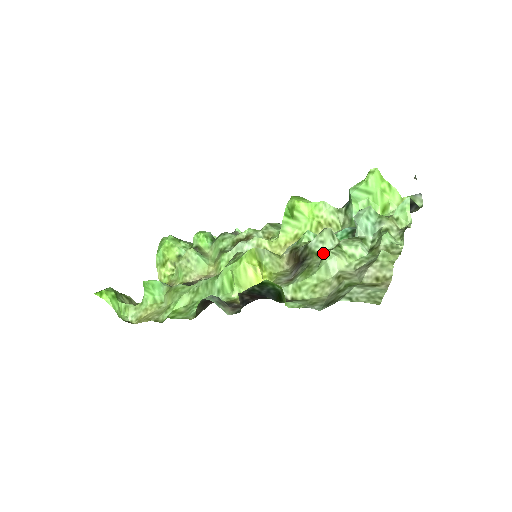
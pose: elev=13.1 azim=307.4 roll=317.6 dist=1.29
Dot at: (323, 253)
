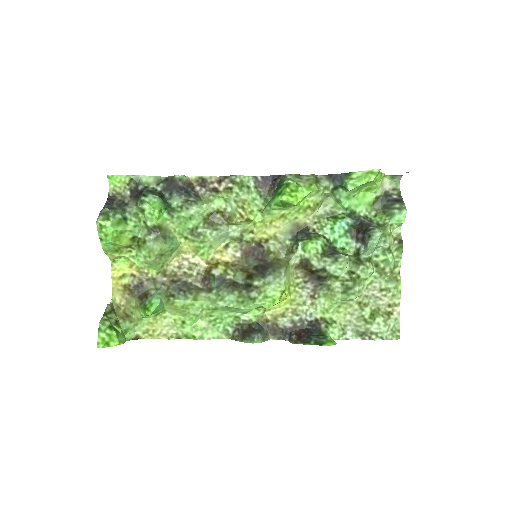
Dot at: (341, 277)
